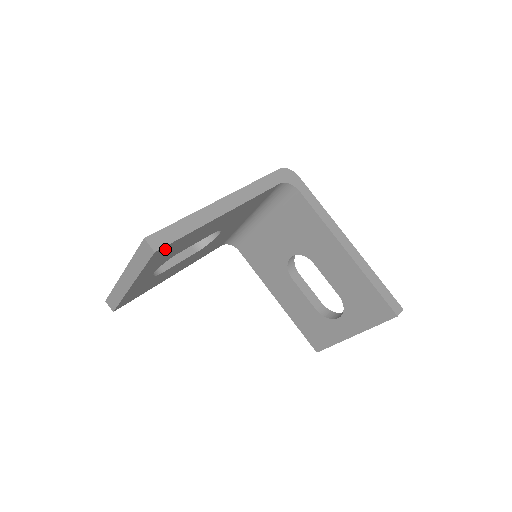
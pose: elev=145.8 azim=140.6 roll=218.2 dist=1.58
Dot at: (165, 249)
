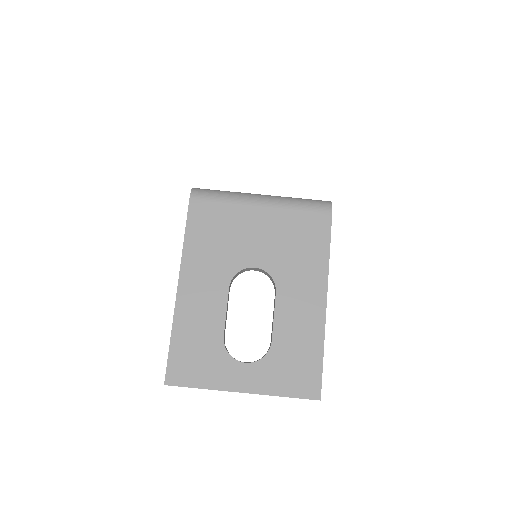
Dot at: occluded
